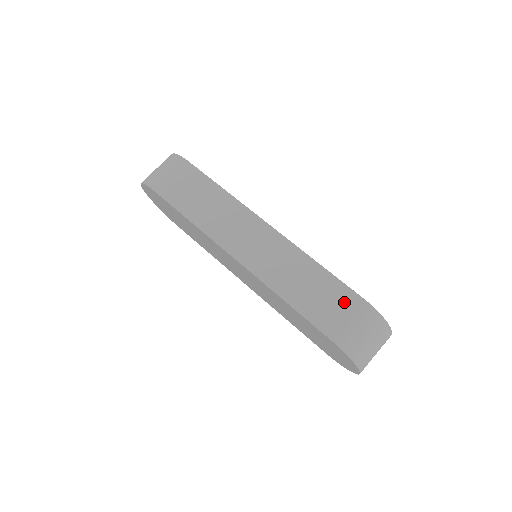
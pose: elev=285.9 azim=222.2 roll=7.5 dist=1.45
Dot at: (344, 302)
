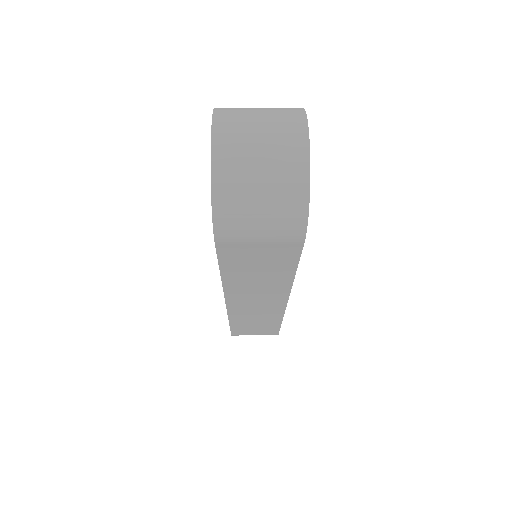
Dot at: occluded
